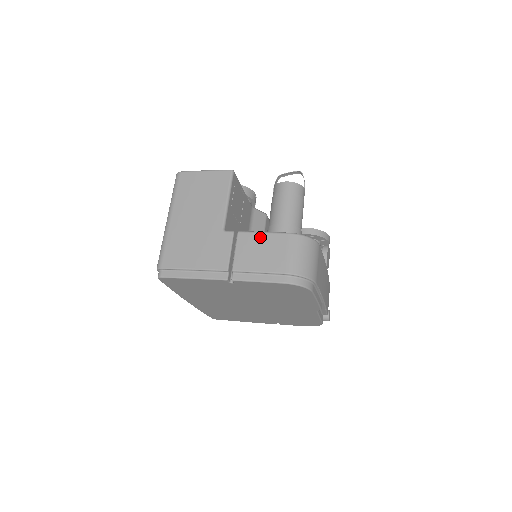
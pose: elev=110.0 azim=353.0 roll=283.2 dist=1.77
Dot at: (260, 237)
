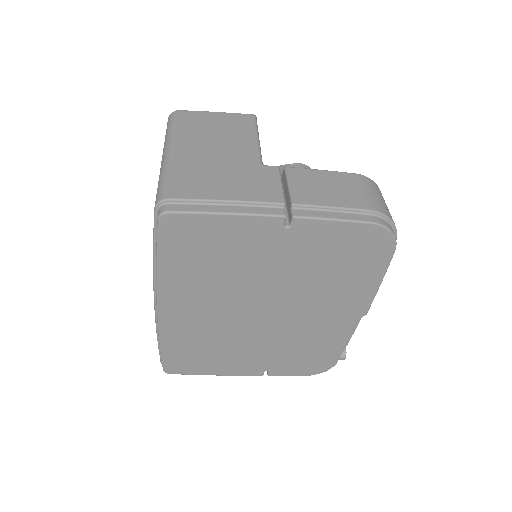
Dot at: (319, 173)
